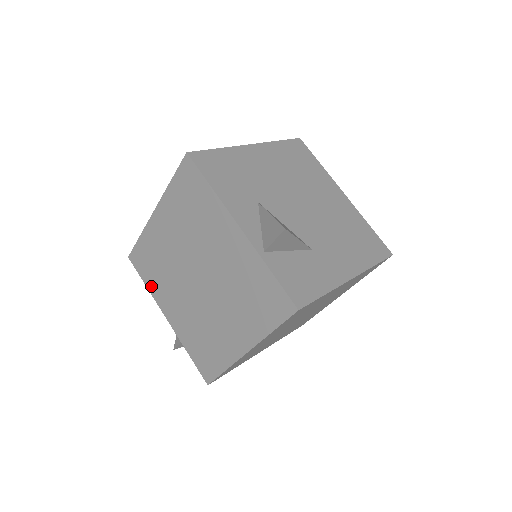
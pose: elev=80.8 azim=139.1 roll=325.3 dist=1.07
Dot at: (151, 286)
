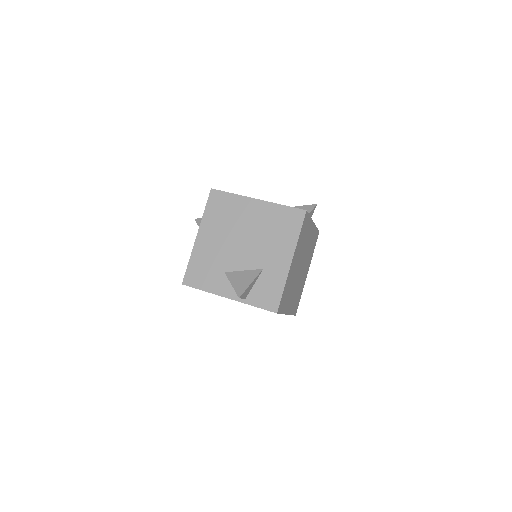
Dot at: occluded
